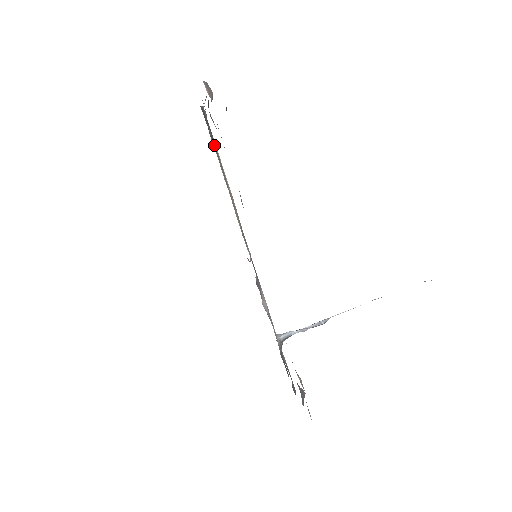
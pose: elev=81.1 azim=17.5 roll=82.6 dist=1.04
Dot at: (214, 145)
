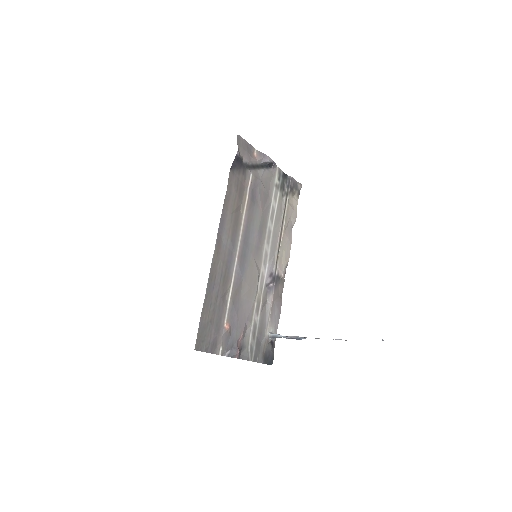
Dot at: (286, 199)
